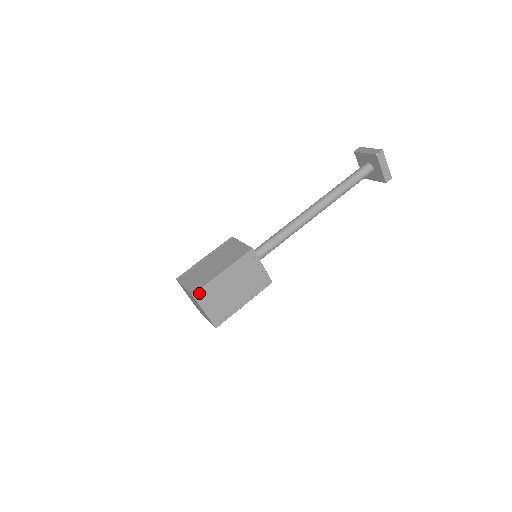
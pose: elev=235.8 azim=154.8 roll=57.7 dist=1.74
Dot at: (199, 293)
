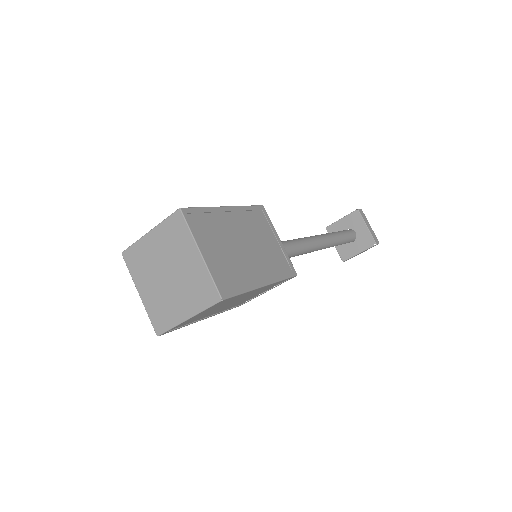
Dot at: (190, 213)
